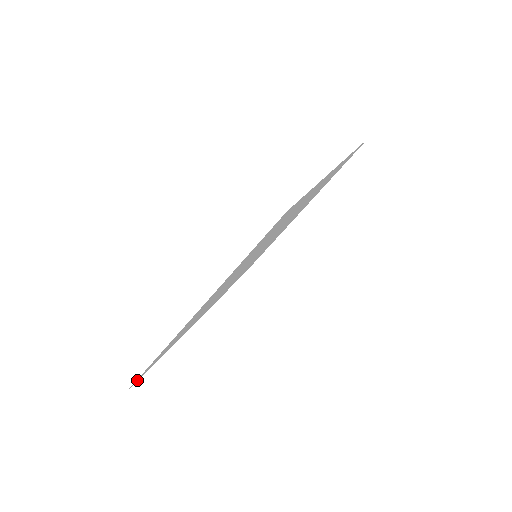
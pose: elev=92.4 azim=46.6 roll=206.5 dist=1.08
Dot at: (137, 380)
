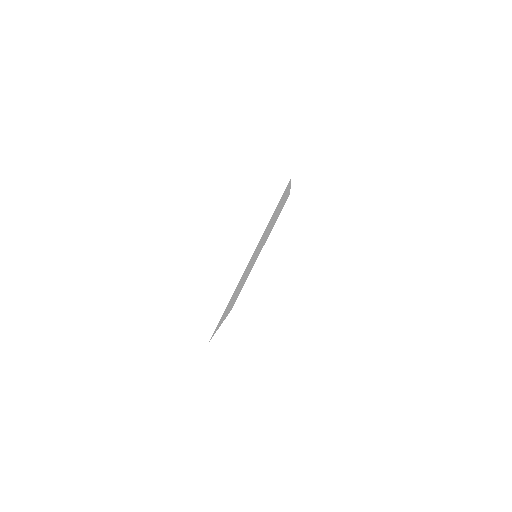
Dot at: occluded
